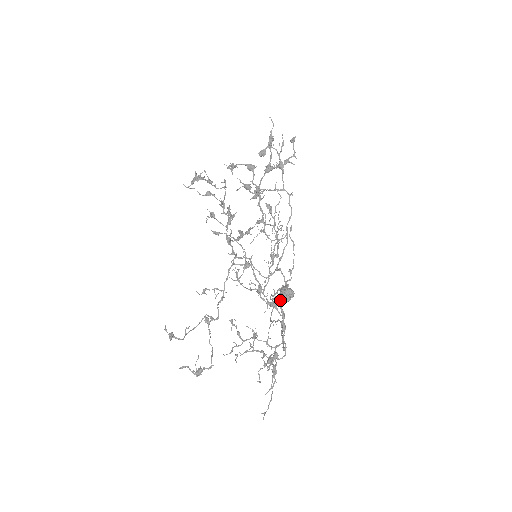
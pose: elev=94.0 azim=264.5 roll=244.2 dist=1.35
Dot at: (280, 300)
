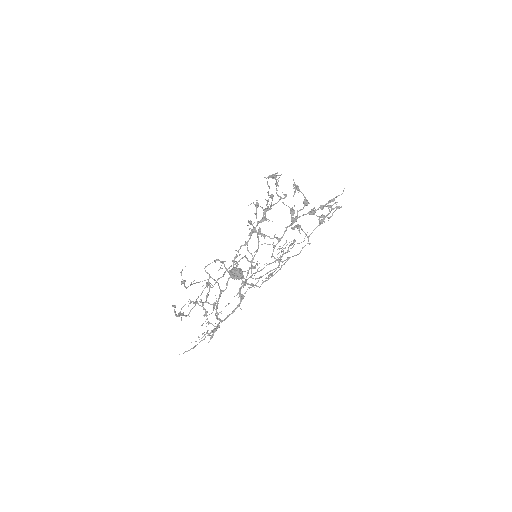
Dot at: (230, 274)
